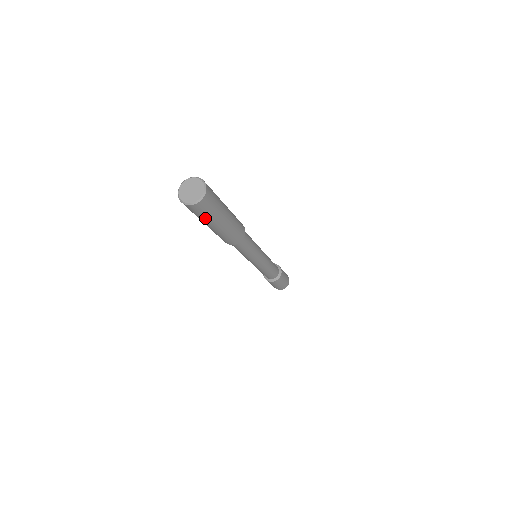
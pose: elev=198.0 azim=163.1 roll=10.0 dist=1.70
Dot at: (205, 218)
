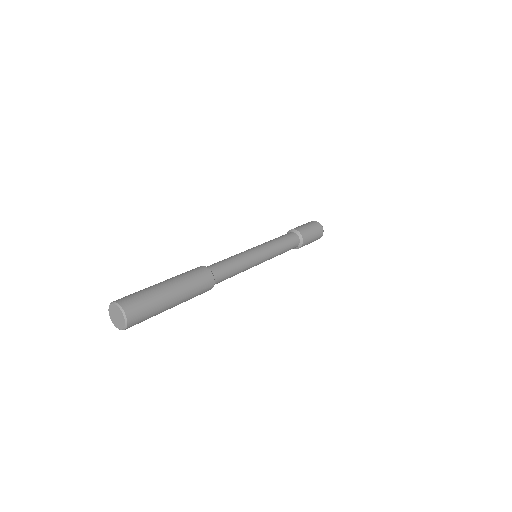
Dot at: occluded
